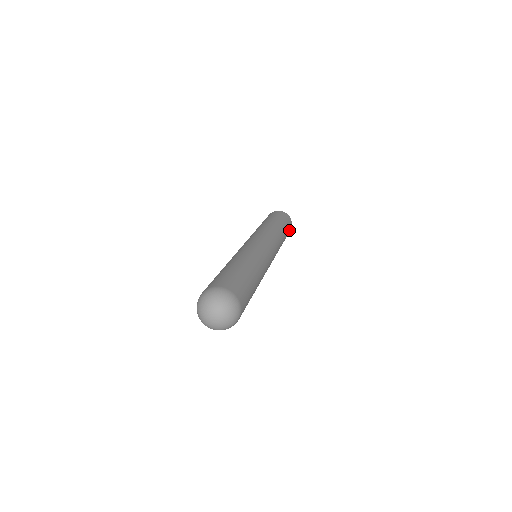
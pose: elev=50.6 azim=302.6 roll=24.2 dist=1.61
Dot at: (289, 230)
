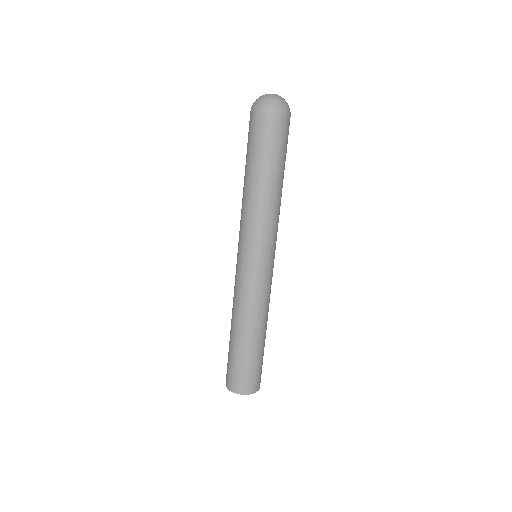
Dot at: (257, 374)
